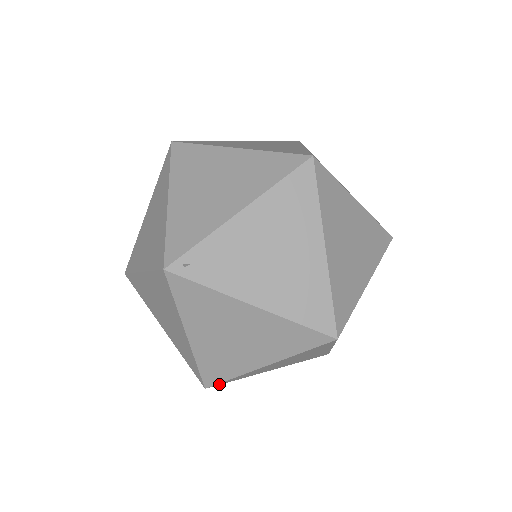
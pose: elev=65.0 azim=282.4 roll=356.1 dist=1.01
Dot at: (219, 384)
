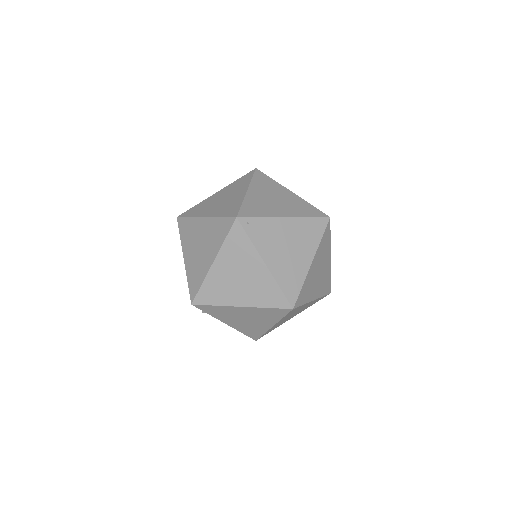
Dot at: (200, 307)
